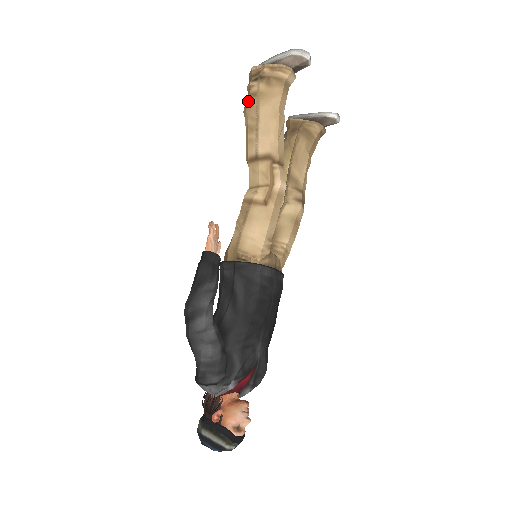
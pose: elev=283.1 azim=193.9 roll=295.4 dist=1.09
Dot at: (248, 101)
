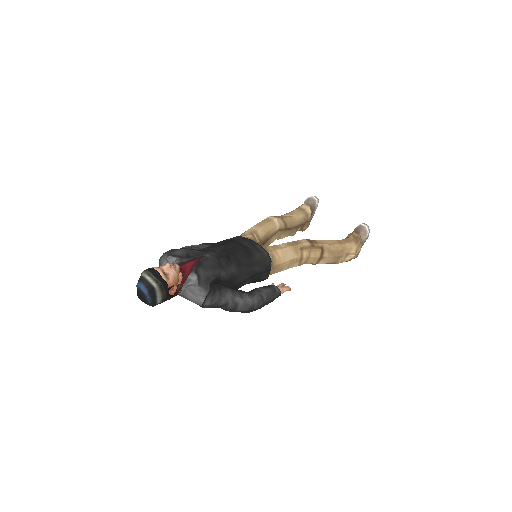
Dot at: occluded
